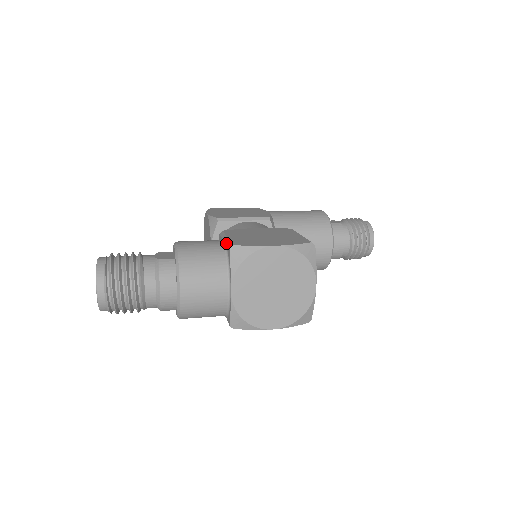
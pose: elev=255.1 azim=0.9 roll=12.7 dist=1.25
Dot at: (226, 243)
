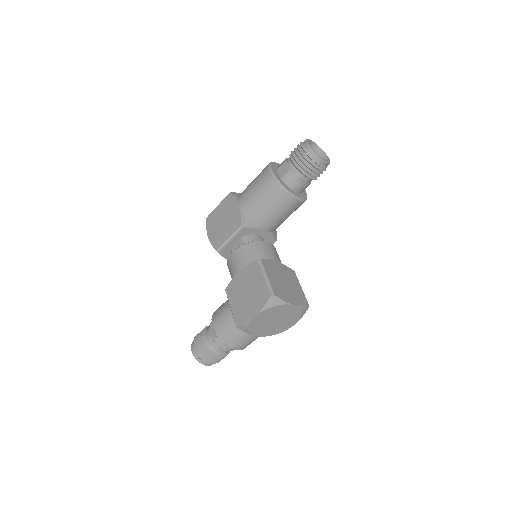
Dot at: (232, 316)
